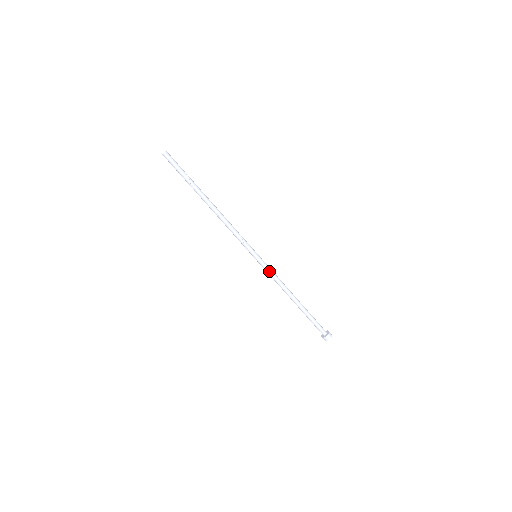
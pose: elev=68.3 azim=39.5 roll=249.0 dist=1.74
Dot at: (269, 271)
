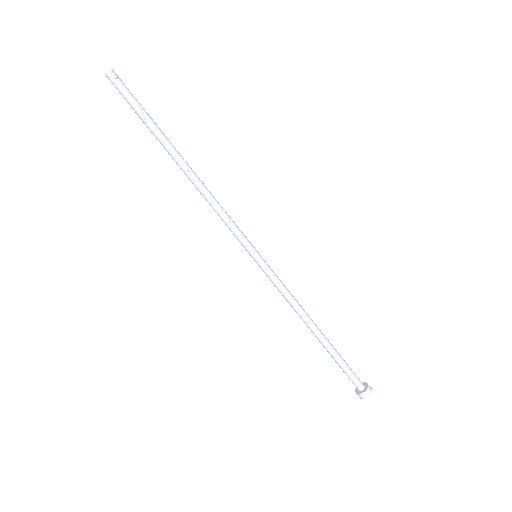
Dot at: (273, 283)
